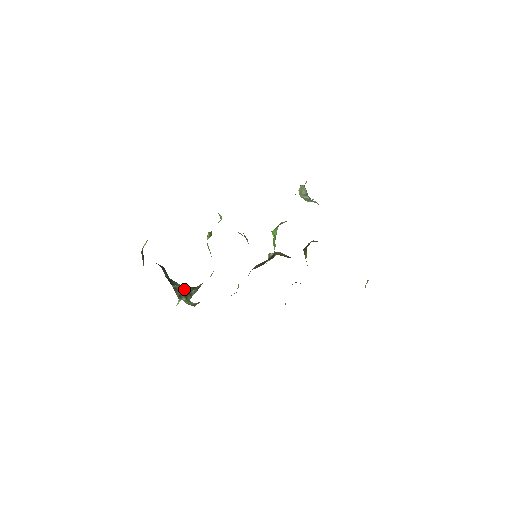
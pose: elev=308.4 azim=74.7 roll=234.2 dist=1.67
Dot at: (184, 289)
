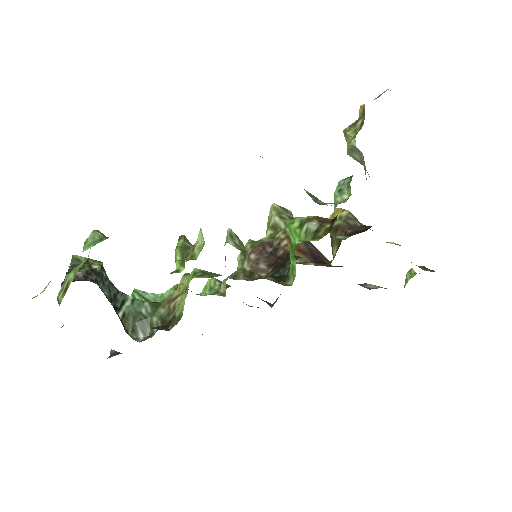
Dot at: (139, 309)
